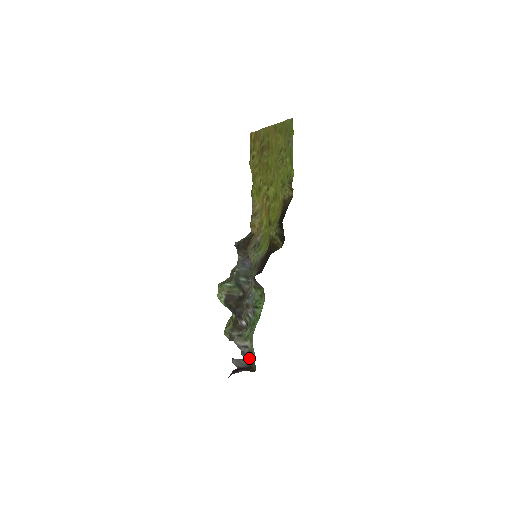
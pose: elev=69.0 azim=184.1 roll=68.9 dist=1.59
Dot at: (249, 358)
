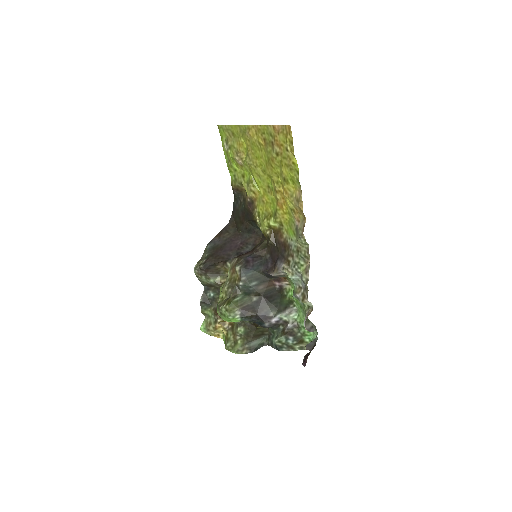
Dot at: occluded
